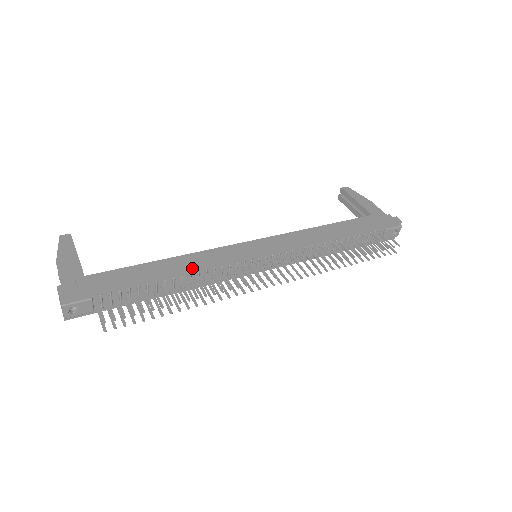
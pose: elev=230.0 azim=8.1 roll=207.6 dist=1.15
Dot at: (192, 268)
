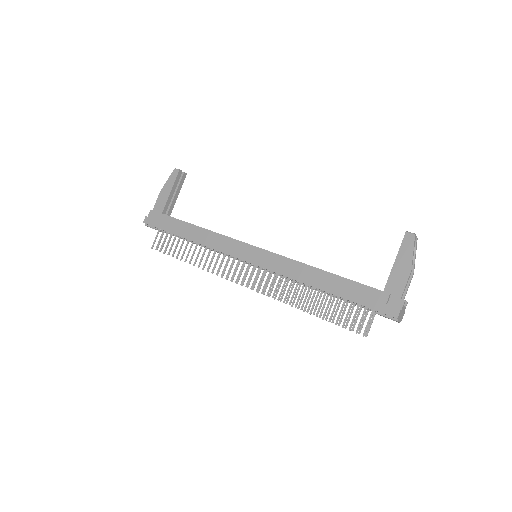
Dot at: (203, 244)
